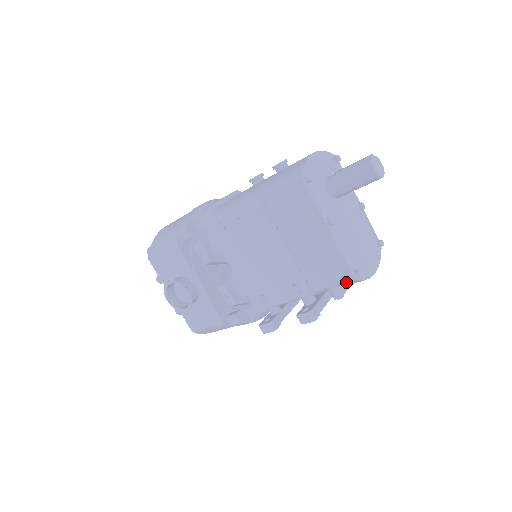
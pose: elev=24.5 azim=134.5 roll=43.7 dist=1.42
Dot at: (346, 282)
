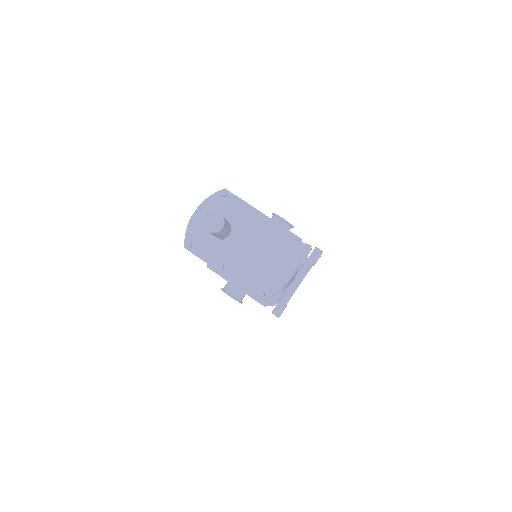
Dot at: occluded
